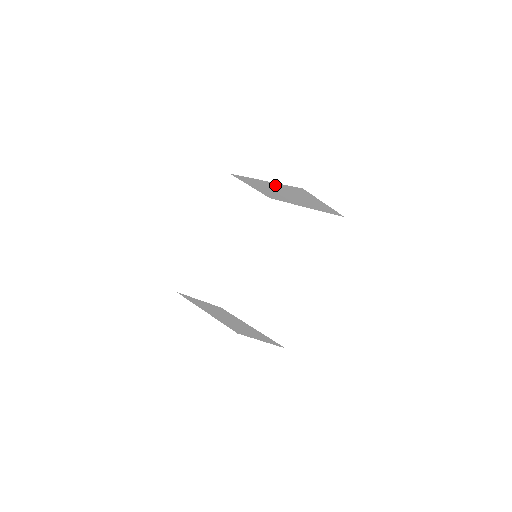
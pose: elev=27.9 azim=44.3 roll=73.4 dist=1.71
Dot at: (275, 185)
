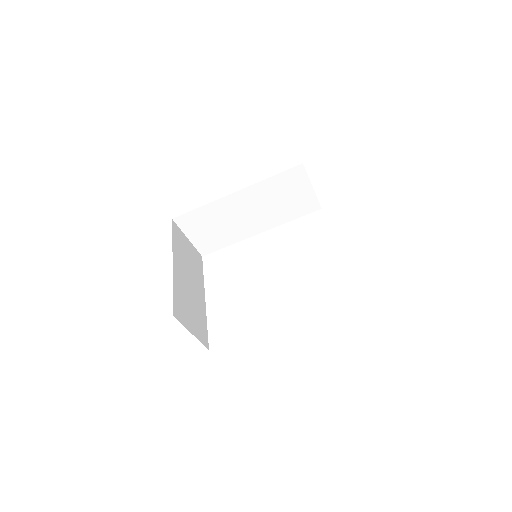
Dot at: occluded
